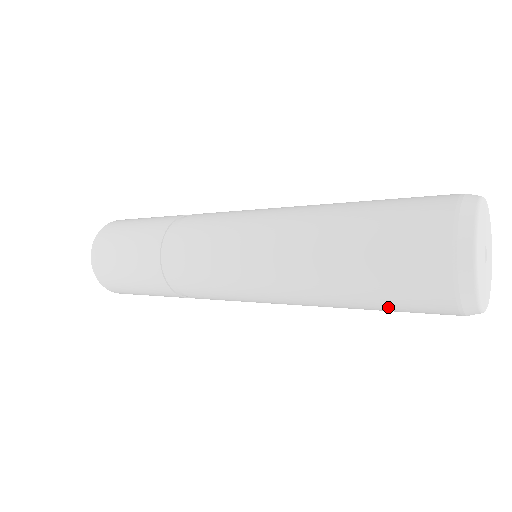
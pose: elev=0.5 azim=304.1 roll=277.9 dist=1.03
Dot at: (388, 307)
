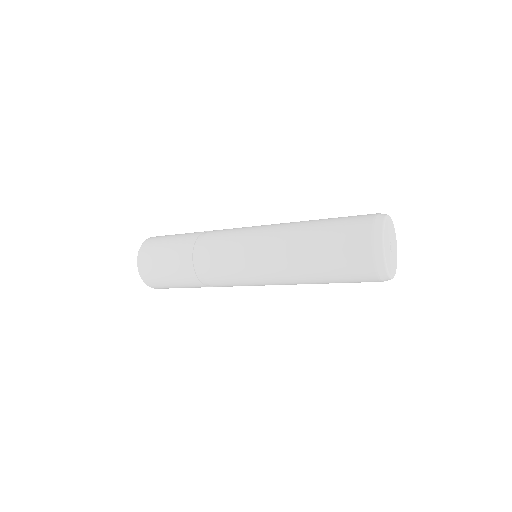
Dot at: (332, 248)
